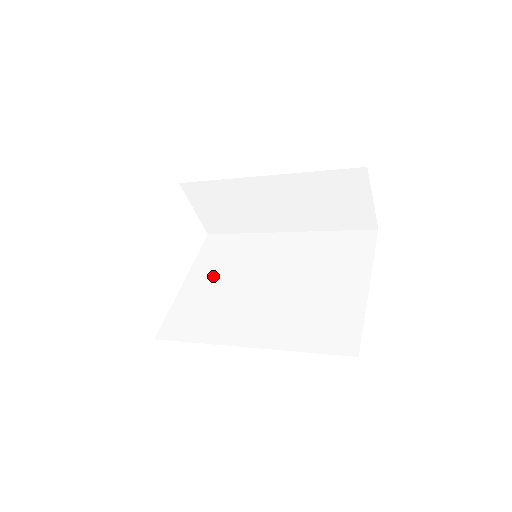
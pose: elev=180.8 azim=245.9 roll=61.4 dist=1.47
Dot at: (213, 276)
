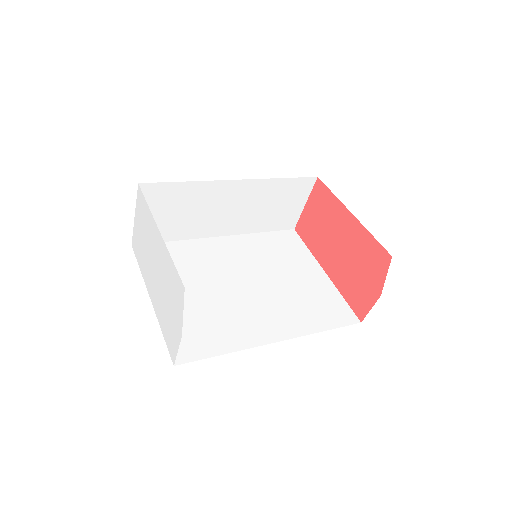
Dot at: occluded
